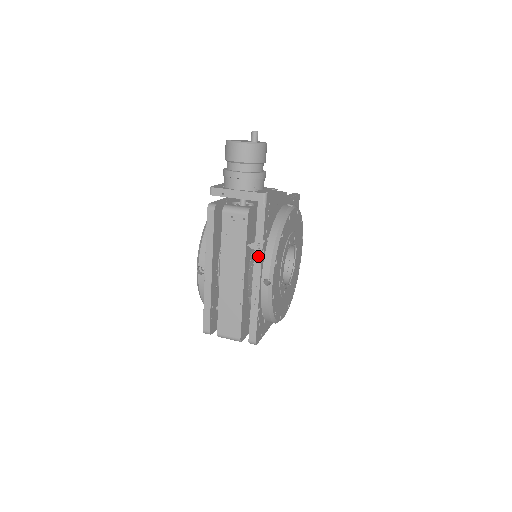
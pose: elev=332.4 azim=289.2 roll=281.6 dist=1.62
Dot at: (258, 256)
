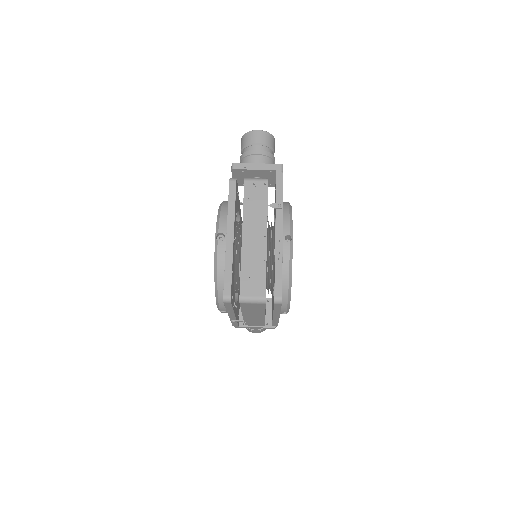
Dot at: (279, 214)
